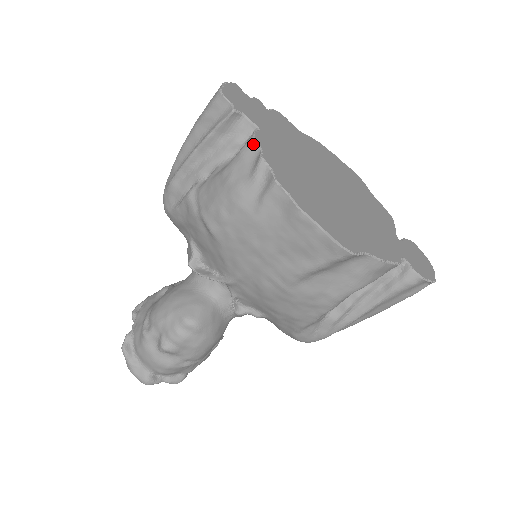
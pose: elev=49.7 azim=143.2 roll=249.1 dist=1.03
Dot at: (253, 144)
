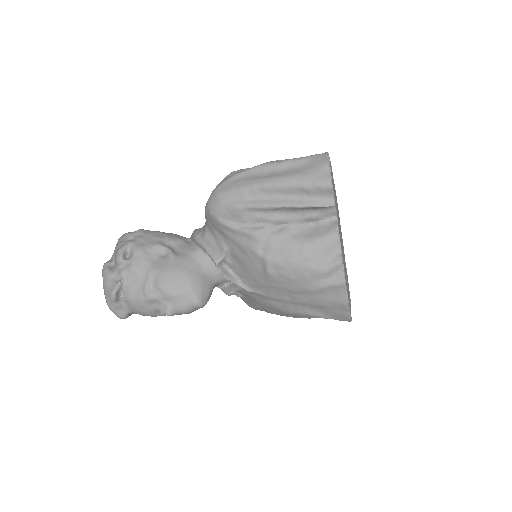
Dot at: (337, 241)
